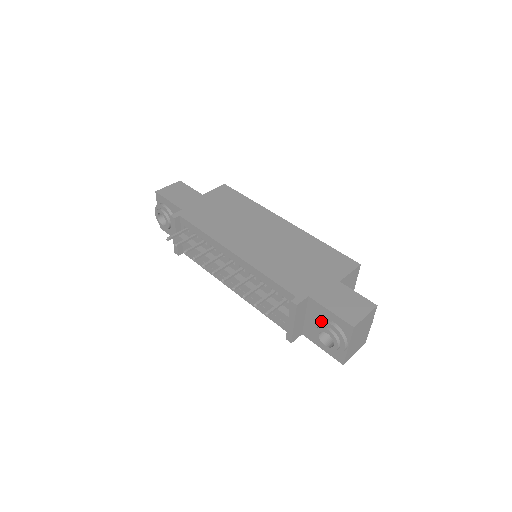
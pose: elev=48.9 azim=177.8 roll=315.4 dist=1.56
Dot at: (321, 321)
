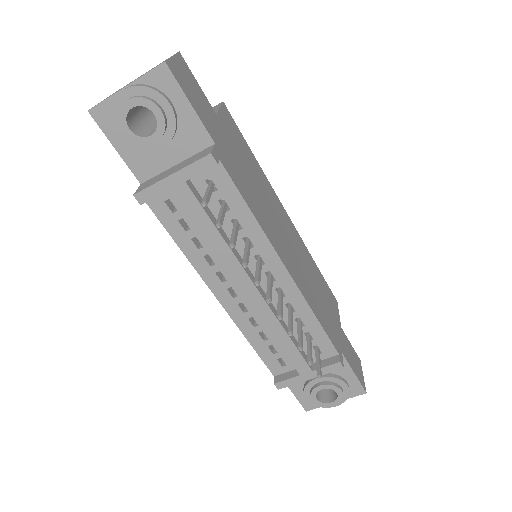
Dot at: (337, 379)
